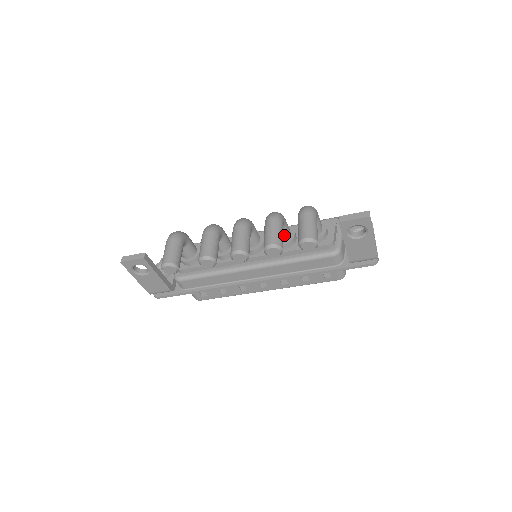
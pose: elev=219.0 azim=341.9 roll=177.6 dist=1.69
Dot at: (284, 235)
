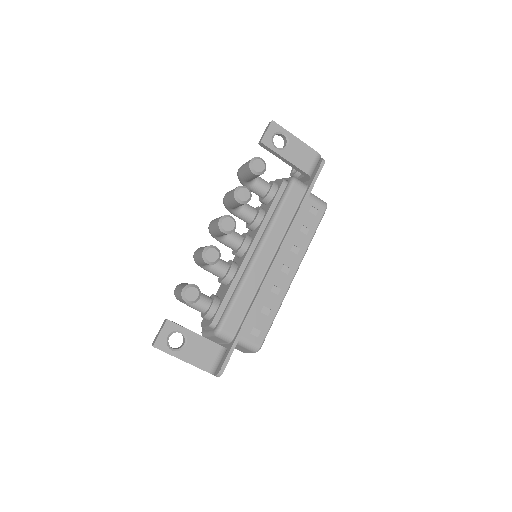
Dot at: (250, 209)
